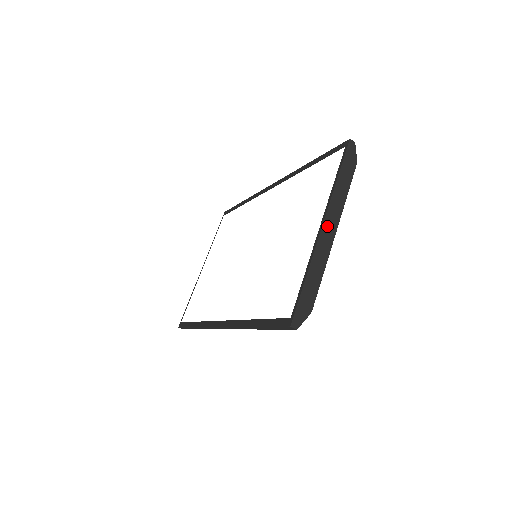
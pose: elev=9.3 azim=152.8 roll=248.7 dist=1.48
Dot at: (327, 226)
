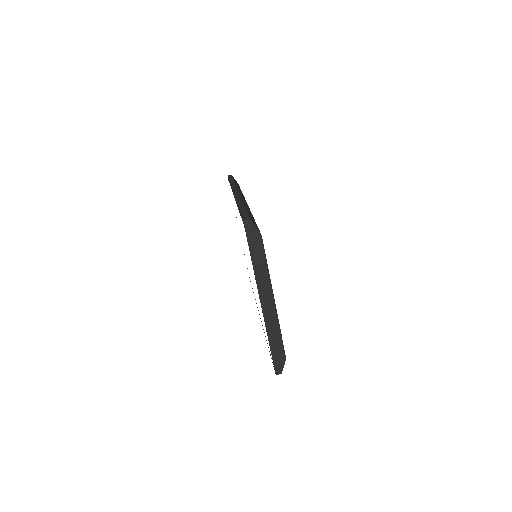
Dot at: (264, 300)
